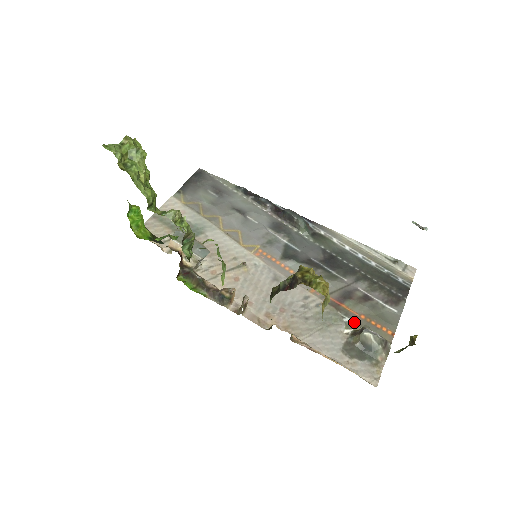
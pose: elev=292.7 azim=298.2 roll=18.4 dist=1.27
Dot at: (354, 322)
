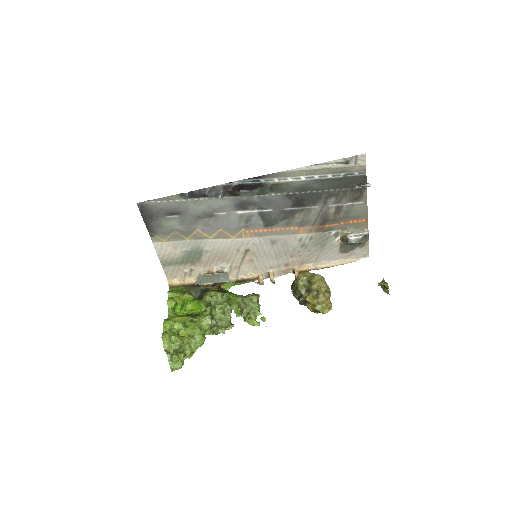
Dot at: (338, 231)
